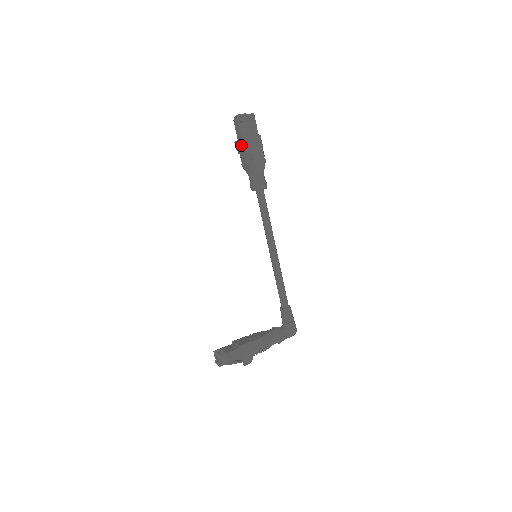
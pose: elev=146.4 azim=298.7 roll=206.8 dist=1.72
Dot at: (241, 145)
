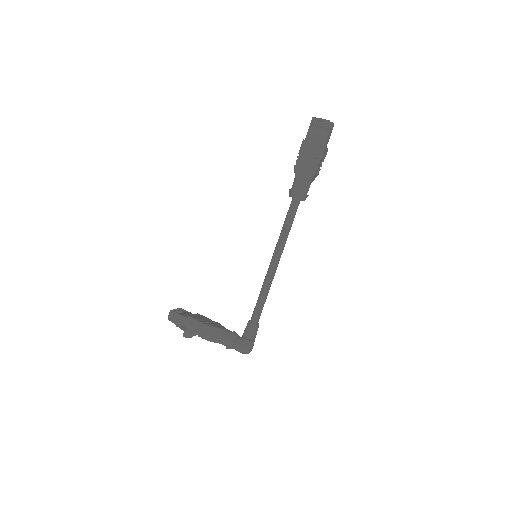
Dot at: (301, 146)
